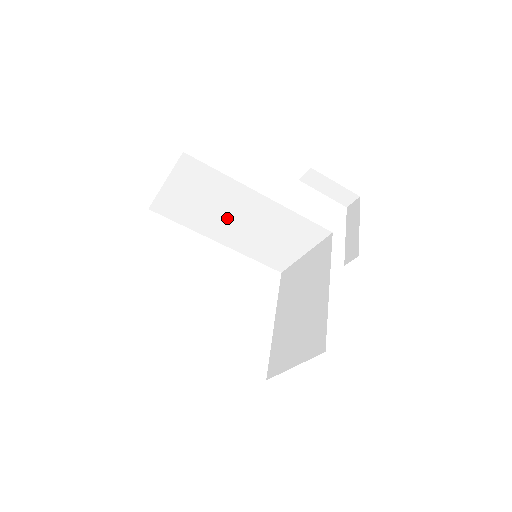
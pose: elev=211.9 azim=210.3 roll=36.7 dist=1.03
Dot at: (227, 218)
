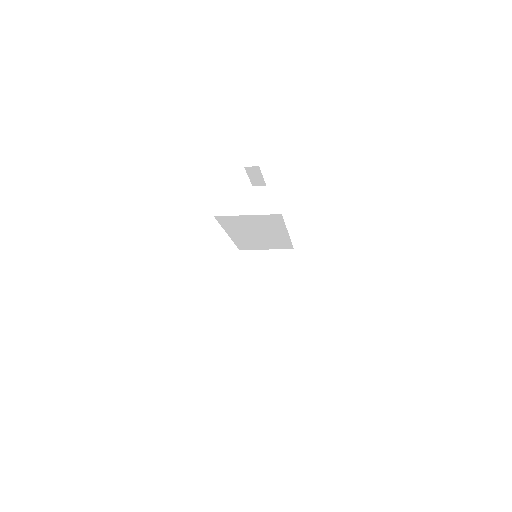
Dot at: (253, 232)
